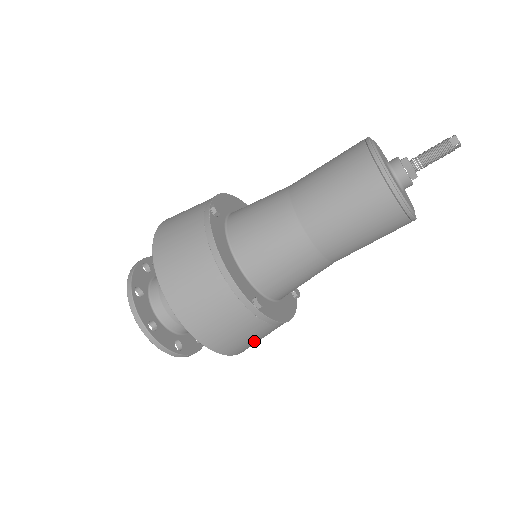
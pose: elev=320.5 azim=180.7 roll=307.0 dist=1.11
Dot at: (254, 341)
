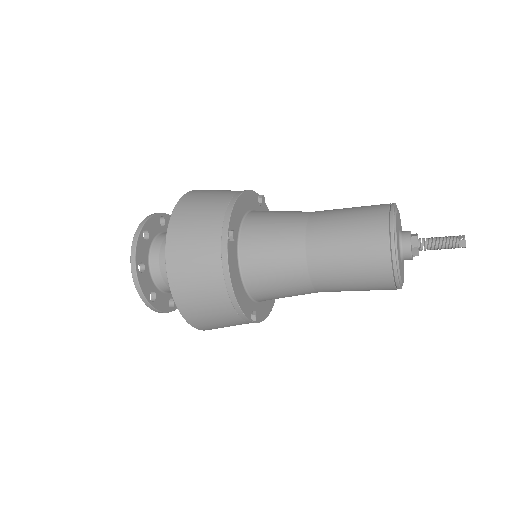
Dot at: (195, 285)
